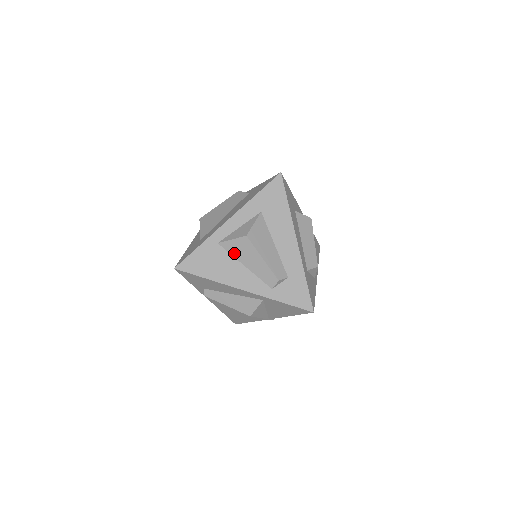
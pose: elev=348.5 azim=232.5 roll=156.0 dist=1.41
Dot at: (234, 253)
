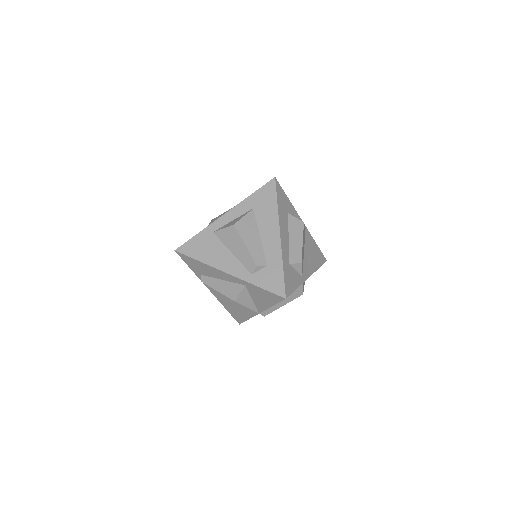
Dot at: (224, 241)
